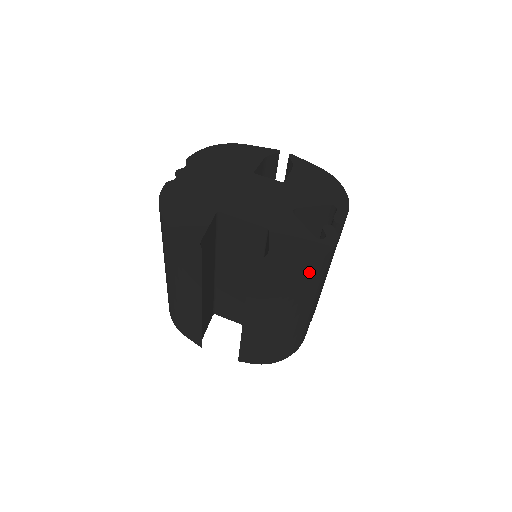
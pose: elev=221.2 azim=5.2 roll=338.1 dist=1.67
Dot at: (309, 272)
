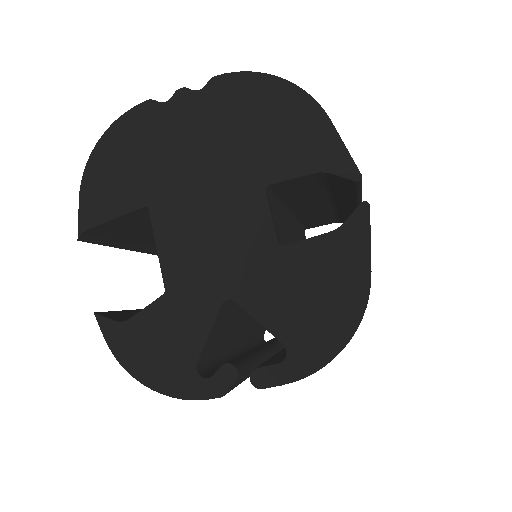
Dot at: occluded
